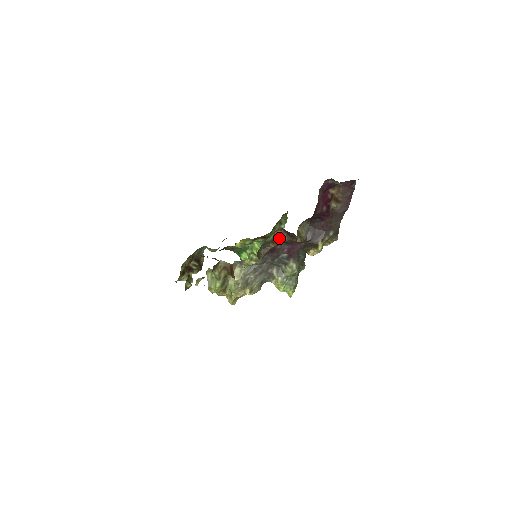
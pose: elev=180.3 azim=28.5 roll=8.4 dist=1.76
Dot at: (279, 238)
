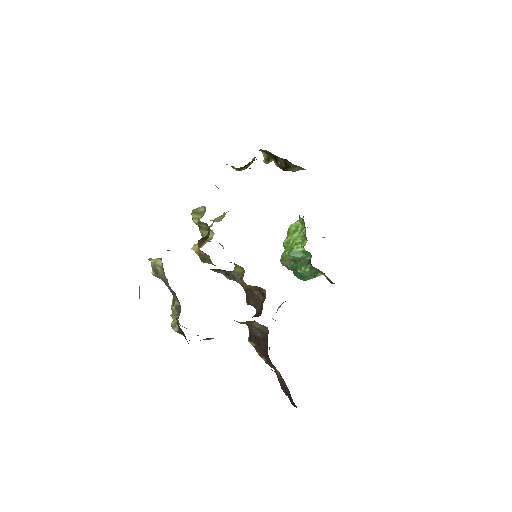
Dot at: (261, 290)
